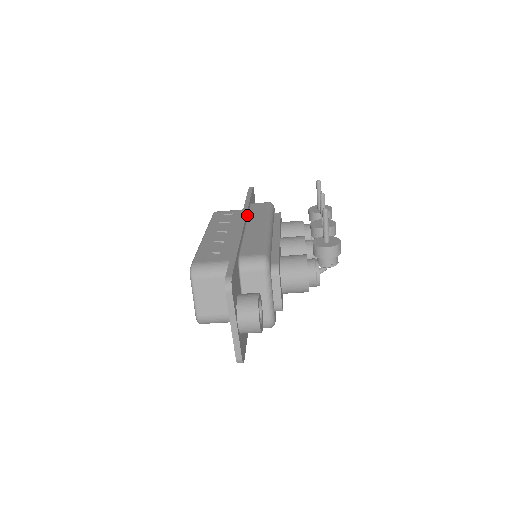
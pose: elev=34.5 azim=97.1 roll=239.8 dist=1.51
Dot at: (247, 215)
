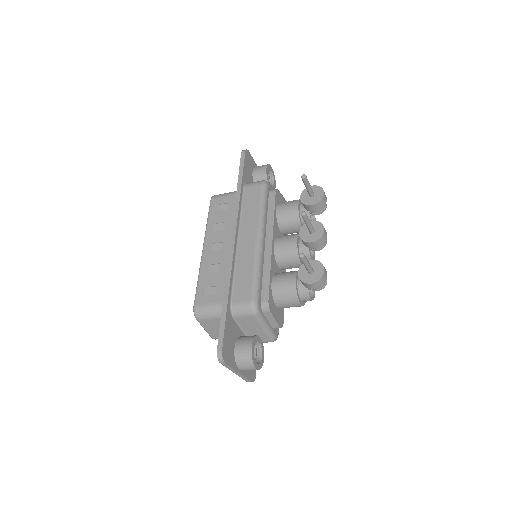
Dot at: (239, 218)
